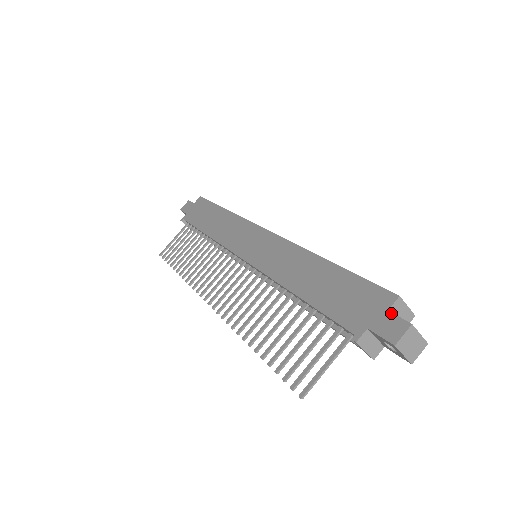
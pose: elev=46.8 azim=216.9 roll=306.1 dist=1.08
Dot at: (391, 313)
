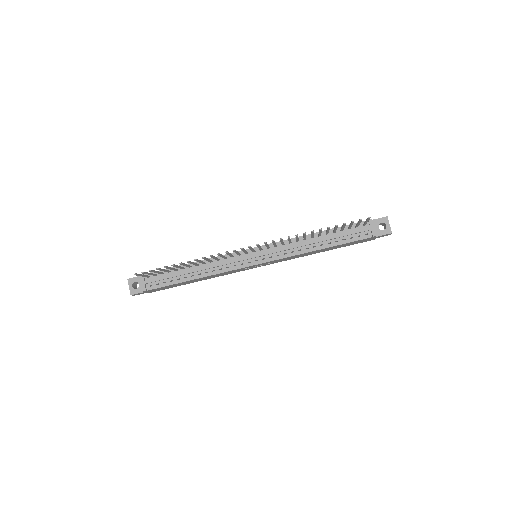
Dot at: occluded
